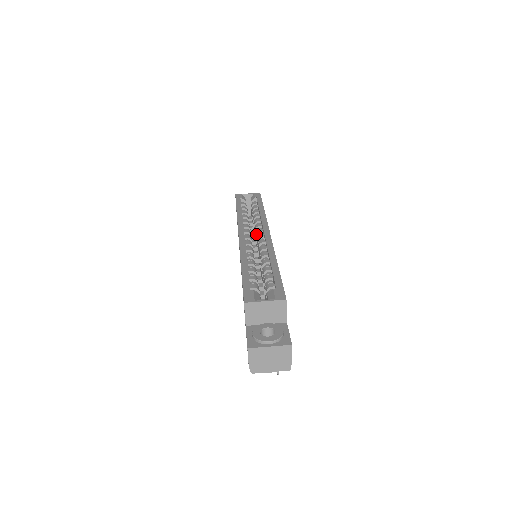
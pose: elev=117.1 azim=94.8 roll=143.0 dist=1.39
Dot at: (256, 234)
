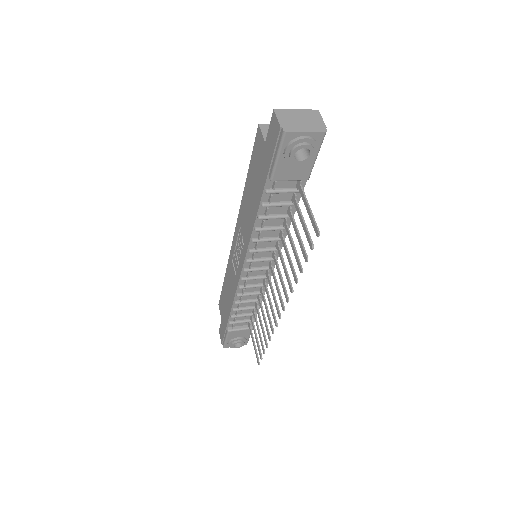
Dot at: occluded
